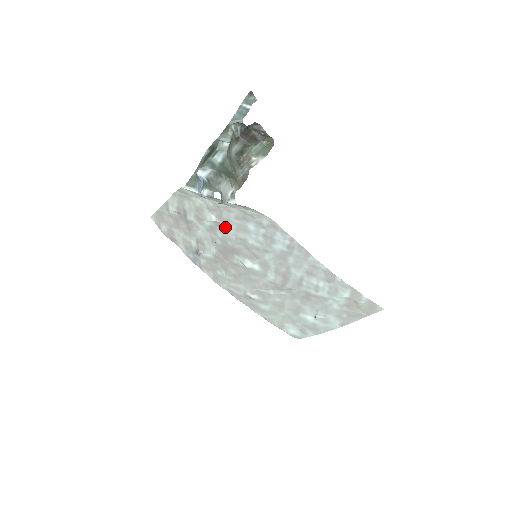
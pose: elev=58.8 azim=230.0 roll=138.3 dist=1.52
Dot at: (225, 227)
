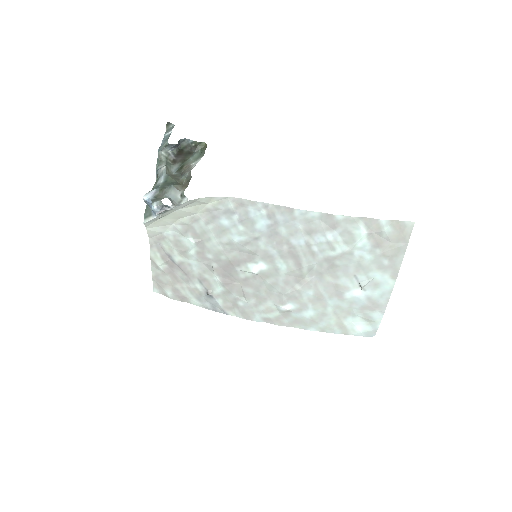
Dot at: (207, 243)
